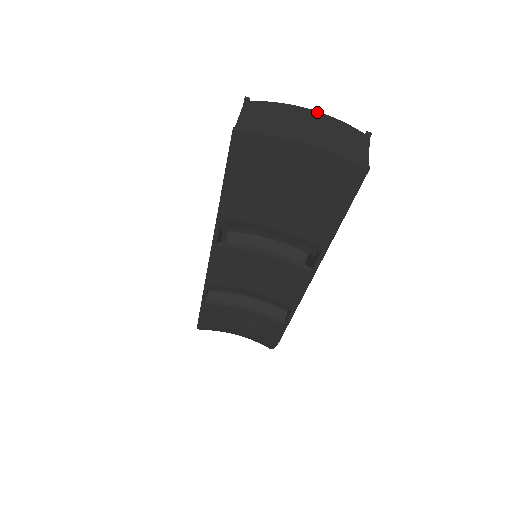
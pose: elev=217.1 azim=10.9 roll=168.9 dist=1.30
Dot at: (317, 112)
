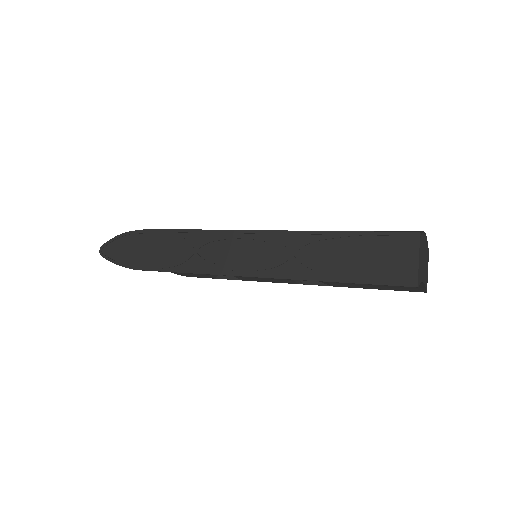
Dot at: (426, 236)
